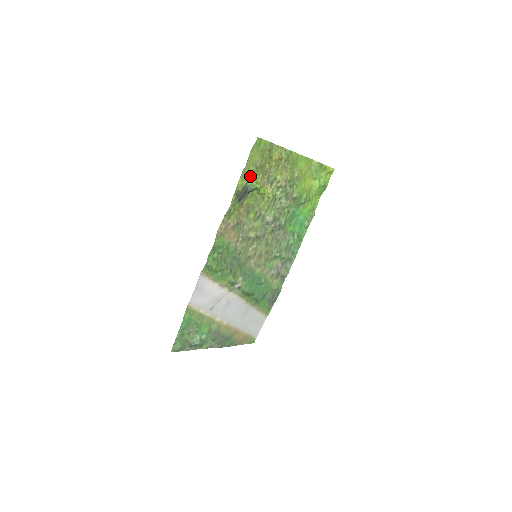
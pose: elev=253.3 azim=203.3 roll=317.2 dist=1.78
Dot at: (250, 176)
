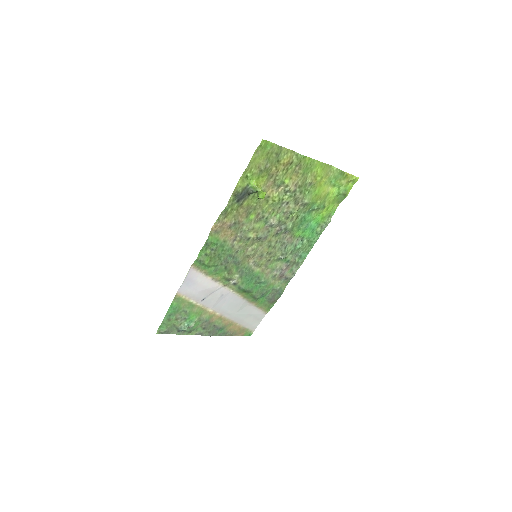
Dot at: (252, 178)
